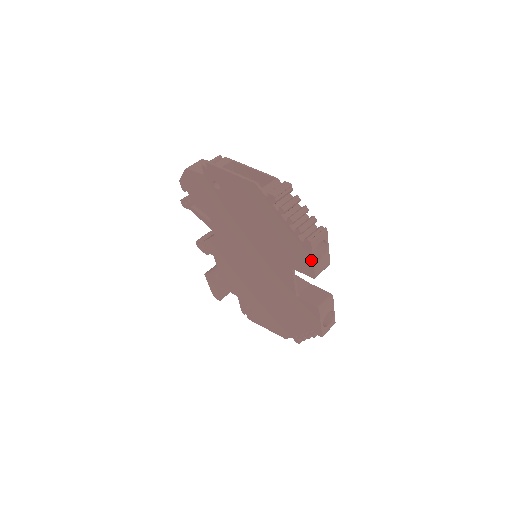
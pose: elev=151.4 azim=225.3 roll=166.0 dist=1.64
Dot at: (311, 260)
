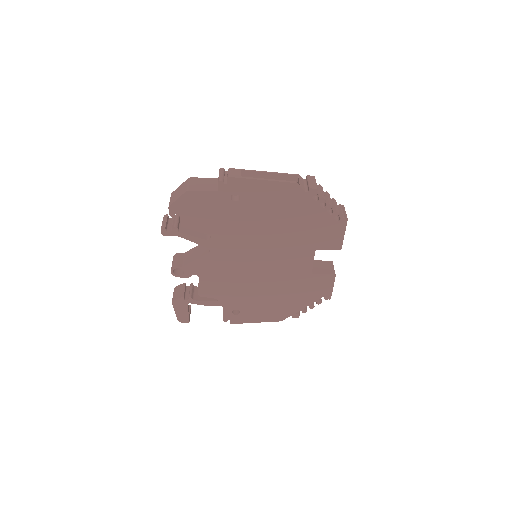
Dot at: (342, 234)
